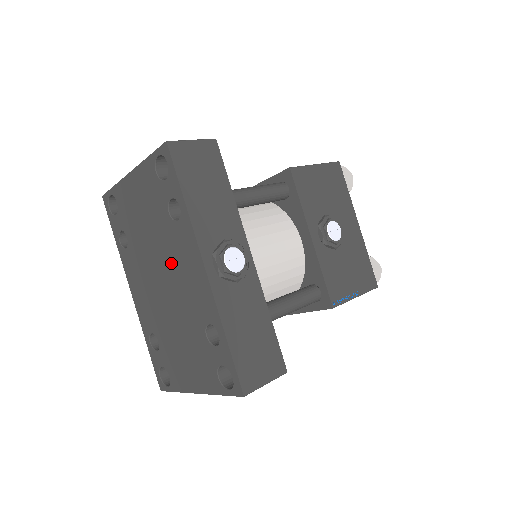
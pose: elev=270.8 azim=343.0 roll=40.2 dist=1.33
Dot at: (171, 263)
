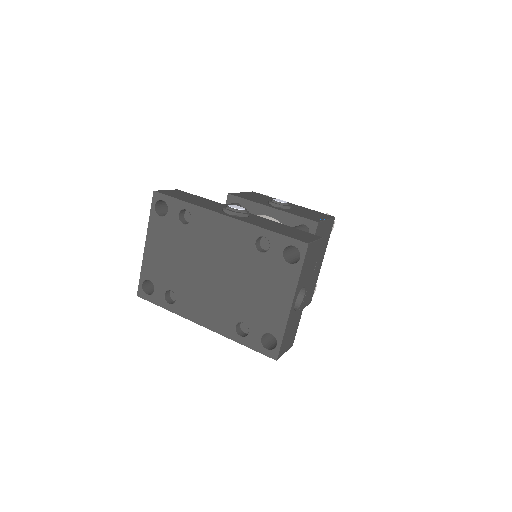
Dot at: (207, 250)
